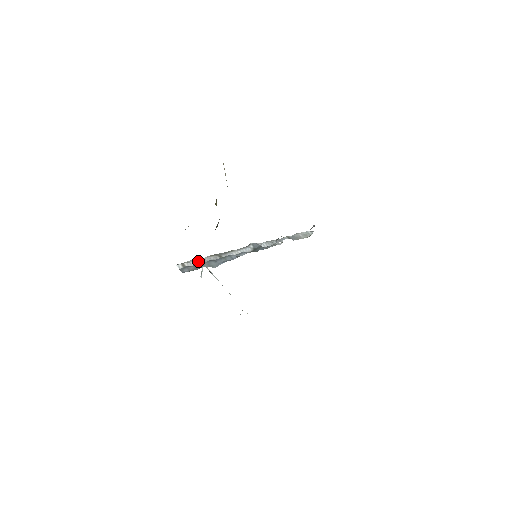
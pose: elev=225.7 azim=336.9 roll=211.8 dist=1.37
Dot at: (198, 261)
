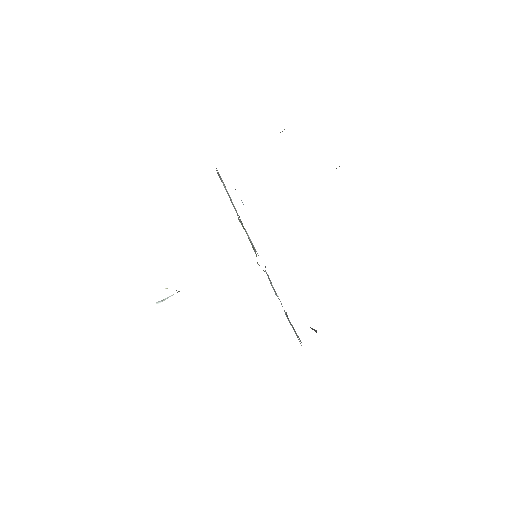
Dot at: occluded
